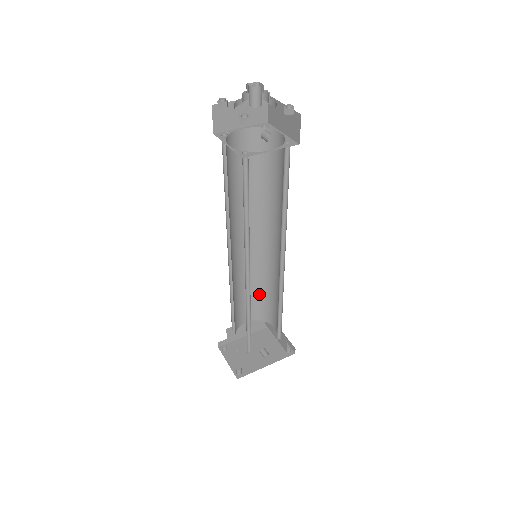
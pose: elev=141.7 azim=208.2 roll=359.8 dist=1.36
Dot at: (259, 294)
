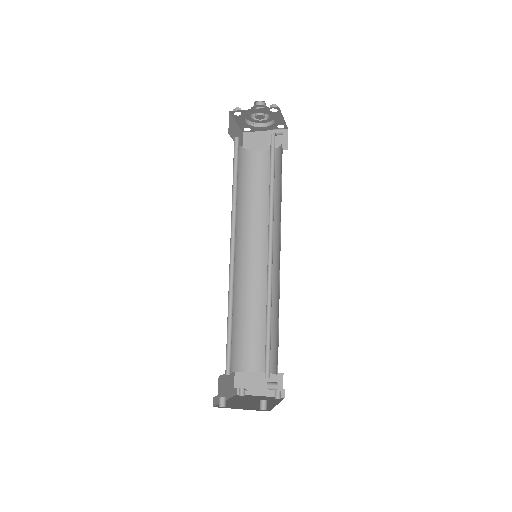
Dot at: (239, 329)
